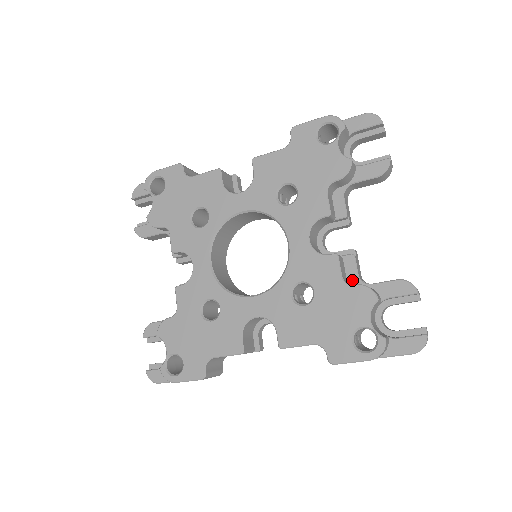
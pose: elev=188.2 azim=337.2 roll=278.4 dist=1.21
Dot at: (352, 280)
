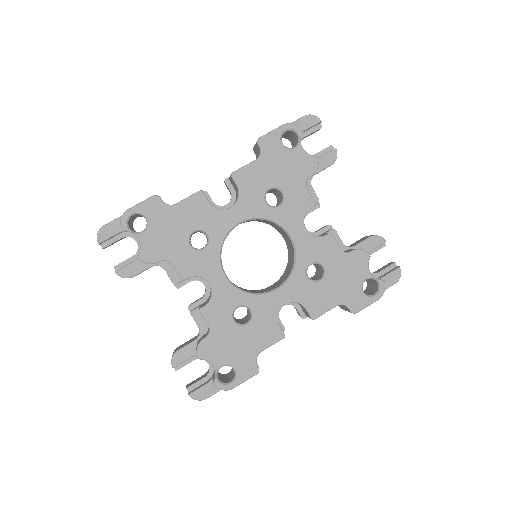
Dot at: (340, 248)
